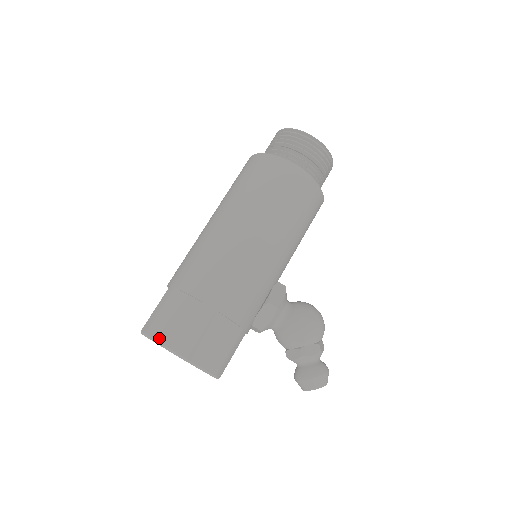
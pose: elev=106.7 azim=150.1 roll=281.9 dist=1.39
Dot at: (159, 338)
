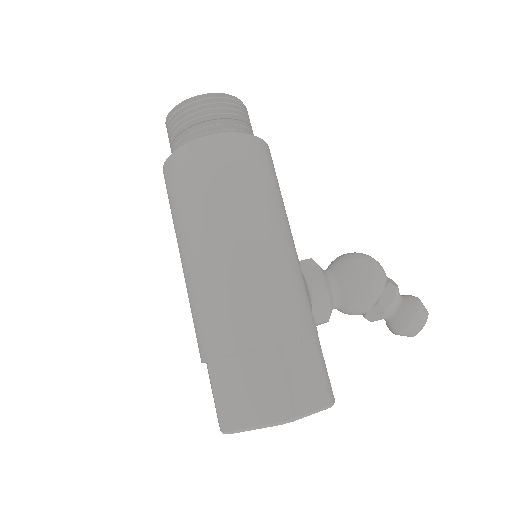
Dot at: (247, 423)
